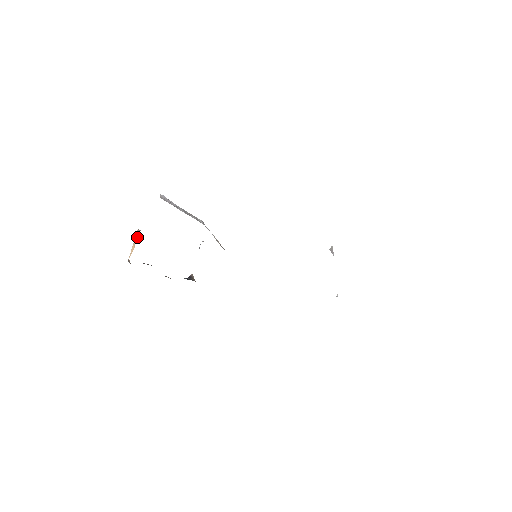
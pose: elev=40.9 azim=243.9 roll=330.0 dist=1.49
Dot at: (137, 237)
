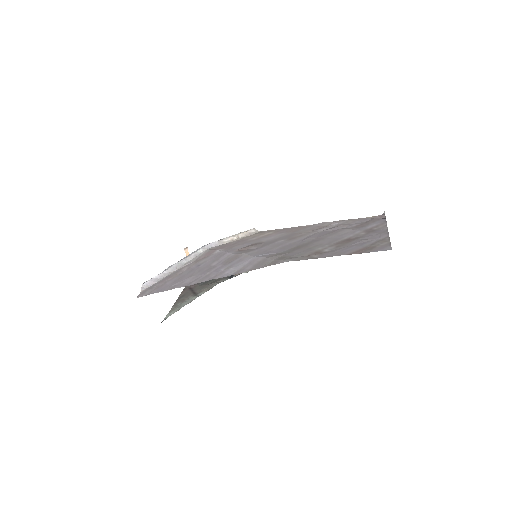
Dot at: (188, 254)
